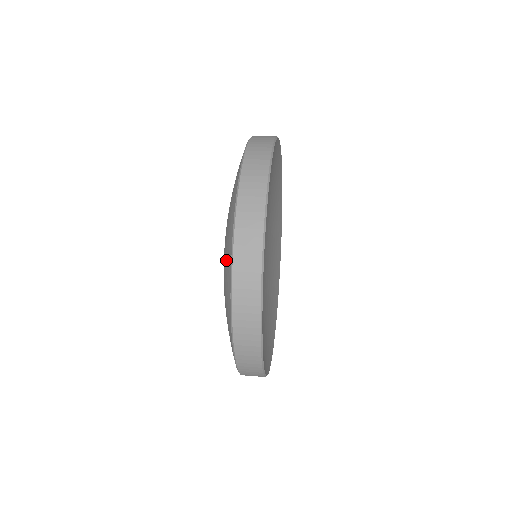
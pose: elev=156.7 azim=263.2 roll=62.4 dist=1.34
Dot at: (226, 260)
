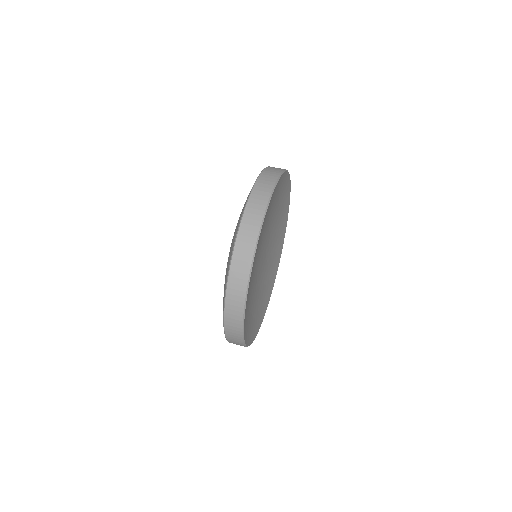
Dot at: (231, 246)
